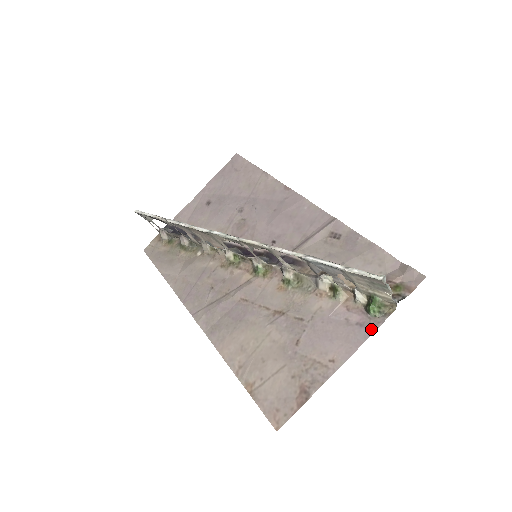
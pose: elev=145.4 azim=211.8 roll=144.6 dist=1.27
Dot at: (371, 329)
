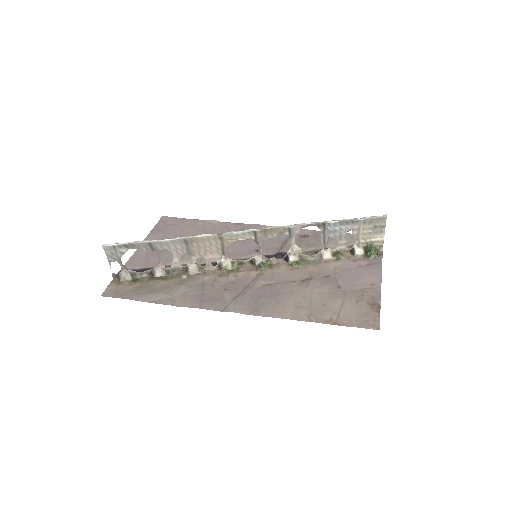
Dot at: (379, 264)
